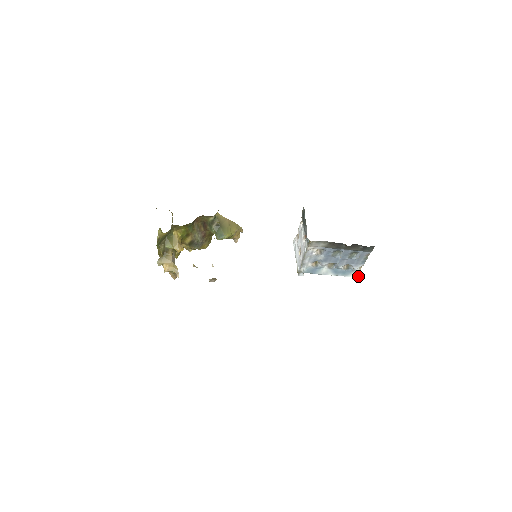
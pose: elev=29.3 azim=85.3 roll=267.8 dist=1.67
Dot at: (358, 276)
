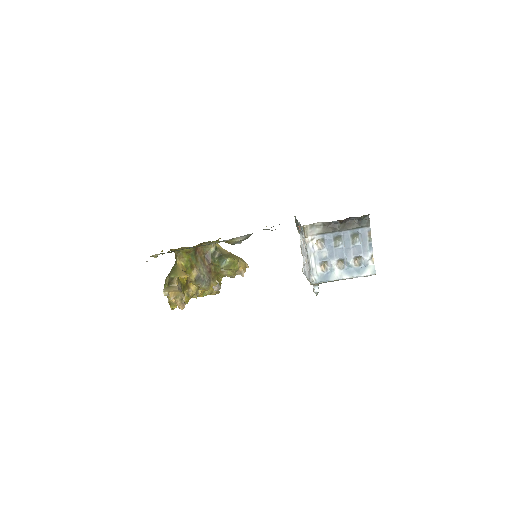
Dot at: (375, 271)
